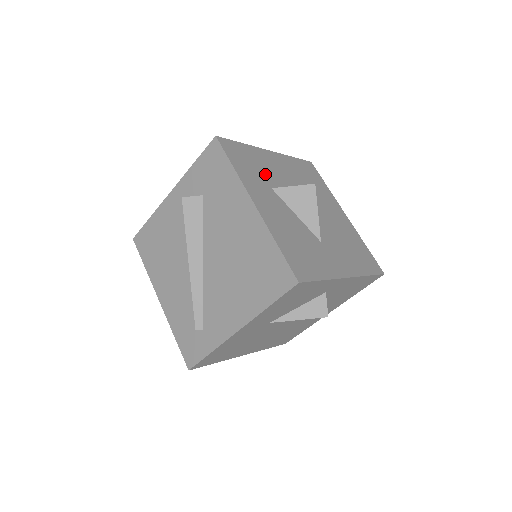
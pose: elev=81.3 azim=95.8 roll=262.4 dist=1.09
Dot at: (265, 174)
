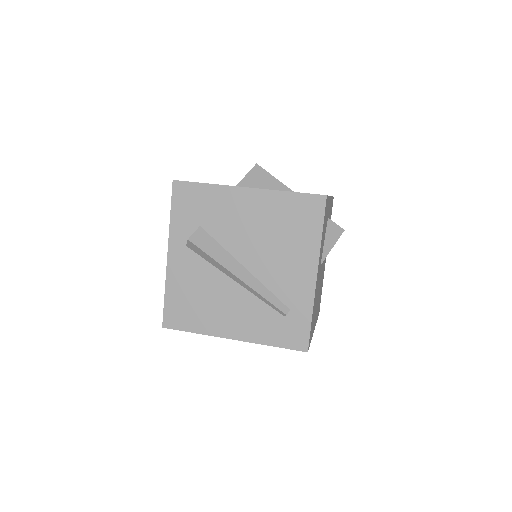
Dot at: occluded
